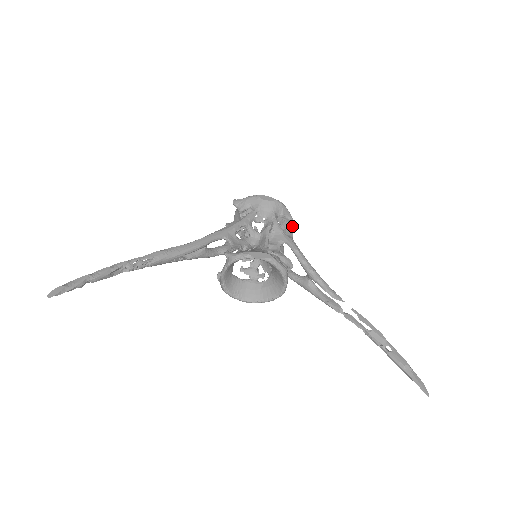
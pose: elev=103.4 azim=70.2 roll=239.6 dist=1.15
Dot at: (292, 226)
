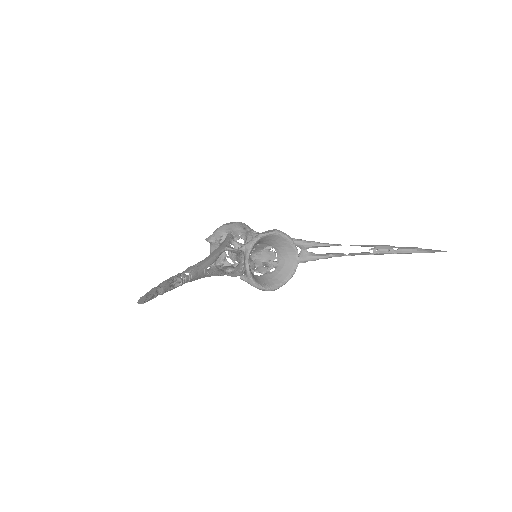
Dot at: occluded
